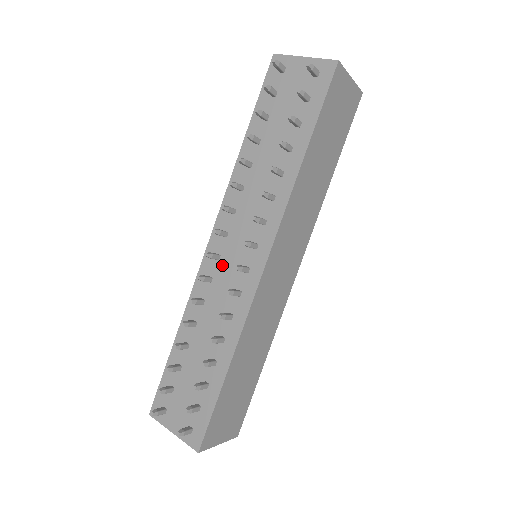
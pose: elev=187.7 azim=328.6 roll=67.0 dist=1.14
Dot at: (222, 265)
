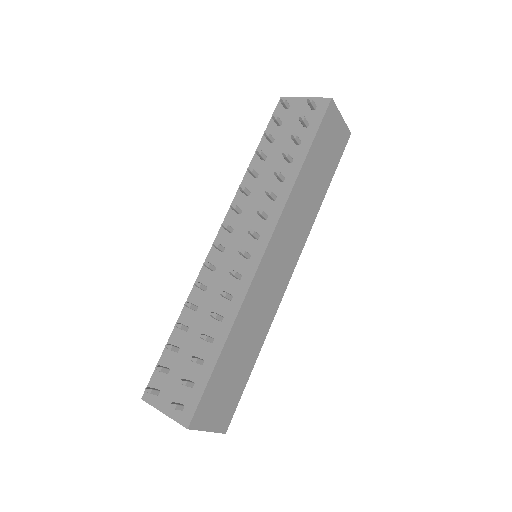
Dot at: (226, 256)
